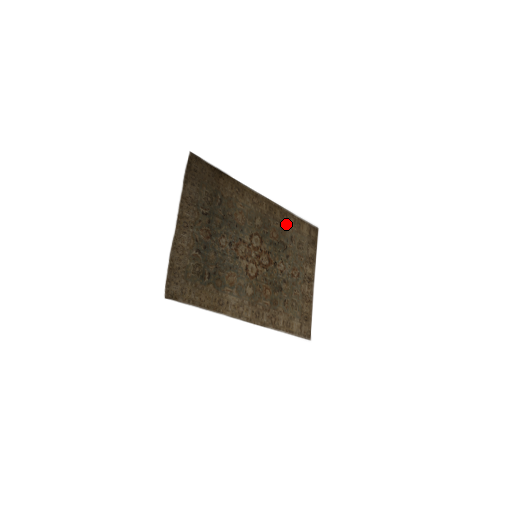
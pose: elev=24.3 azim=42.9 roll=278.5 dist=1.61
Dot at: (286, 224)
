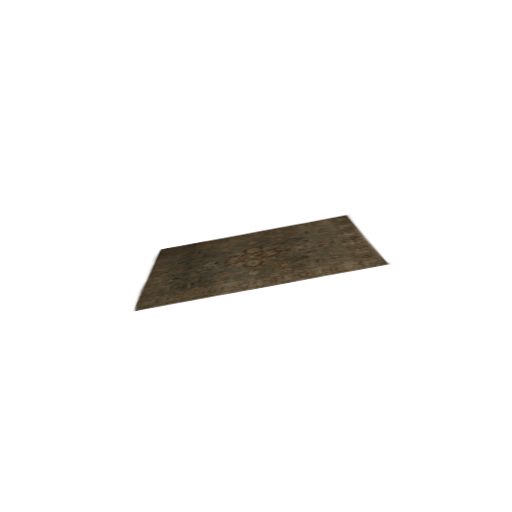
Dot at: (294, 231)
